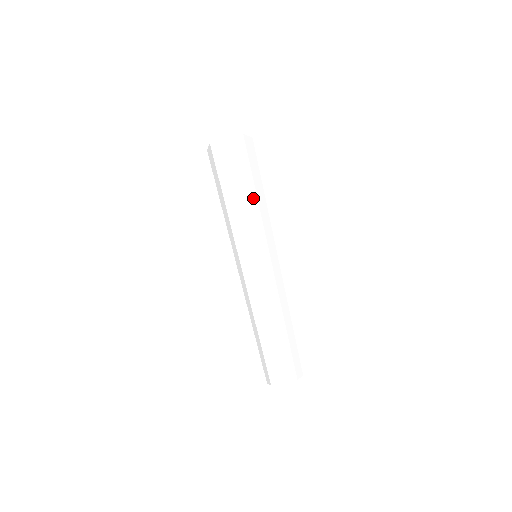
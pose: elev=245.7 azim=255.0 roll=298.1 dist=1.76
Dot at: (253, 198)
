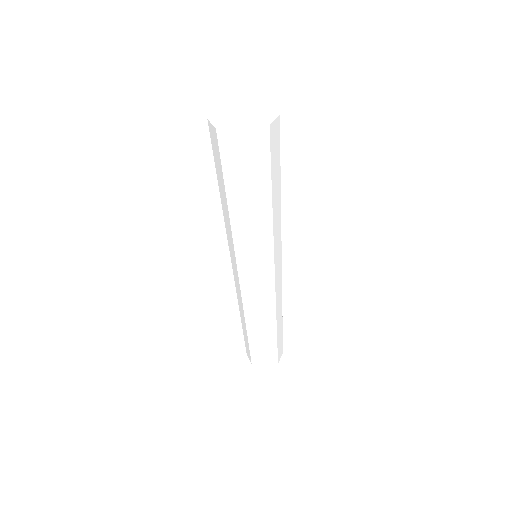
Dot at: (267, 211)
